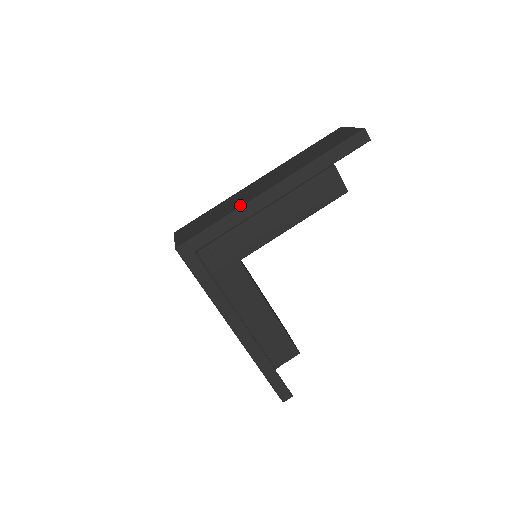
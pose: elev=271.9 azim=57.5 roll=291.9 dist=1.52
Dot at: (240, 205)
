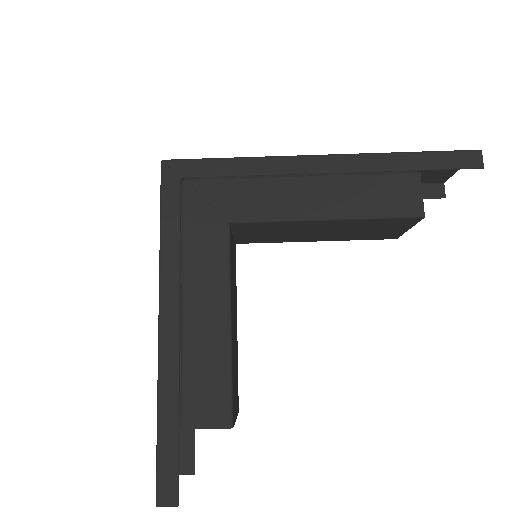
Dot at: (271, 157)
